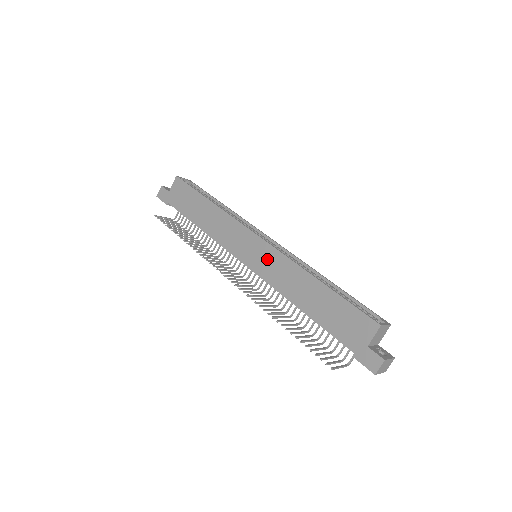
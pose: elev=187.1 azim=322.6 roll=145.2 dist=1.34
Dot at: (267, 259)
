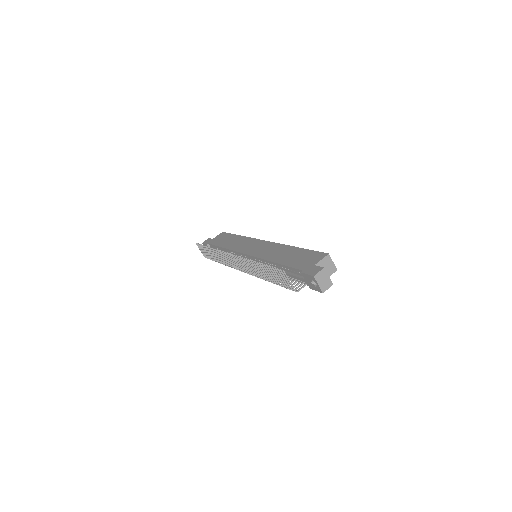
Dot at: (264, 248)
